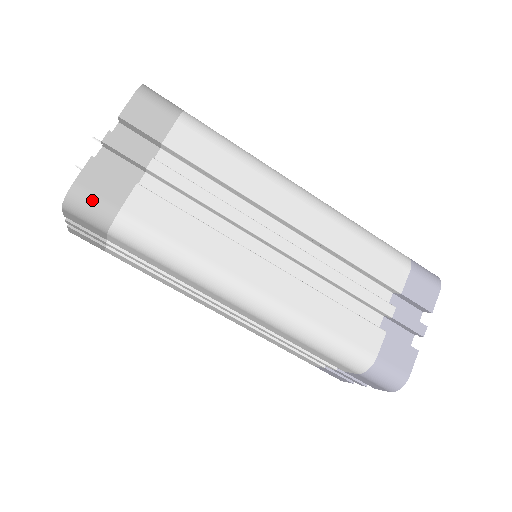
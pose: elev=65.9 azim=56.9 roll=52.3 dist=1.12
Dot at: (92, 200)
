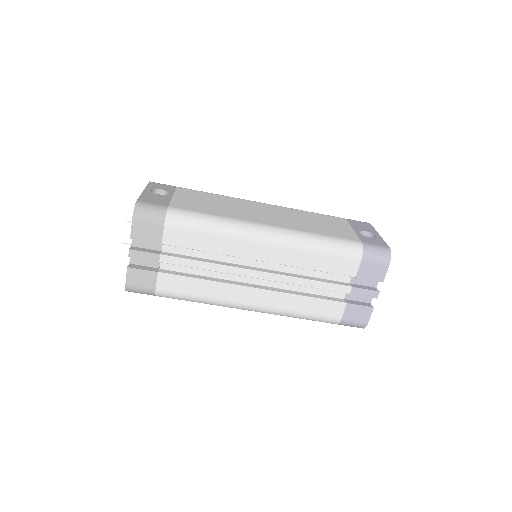
Dot at: (139, 289)
